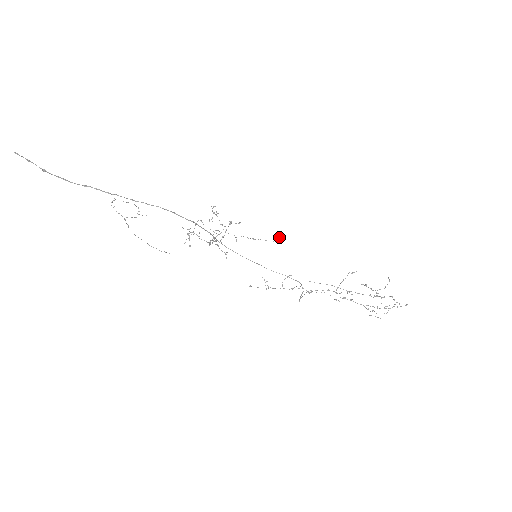
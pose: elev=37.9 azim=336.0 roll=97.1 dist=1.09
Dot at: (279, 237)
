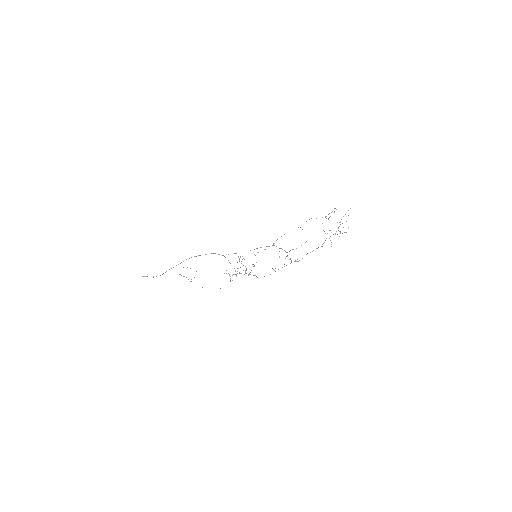
Dot at: occluded
